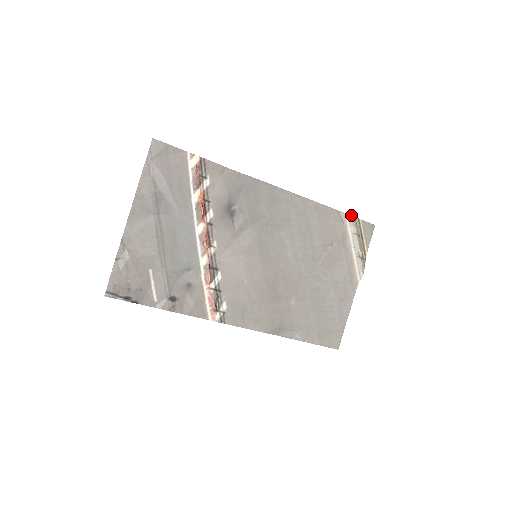
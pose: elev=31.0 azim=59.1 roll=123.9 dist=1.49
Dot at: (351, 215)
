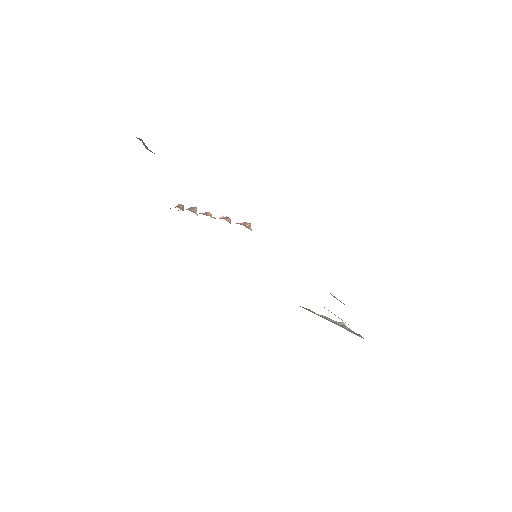
Dot at: (309, 309)
